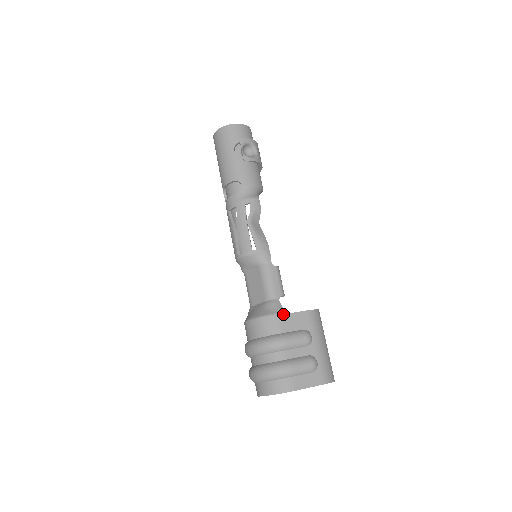
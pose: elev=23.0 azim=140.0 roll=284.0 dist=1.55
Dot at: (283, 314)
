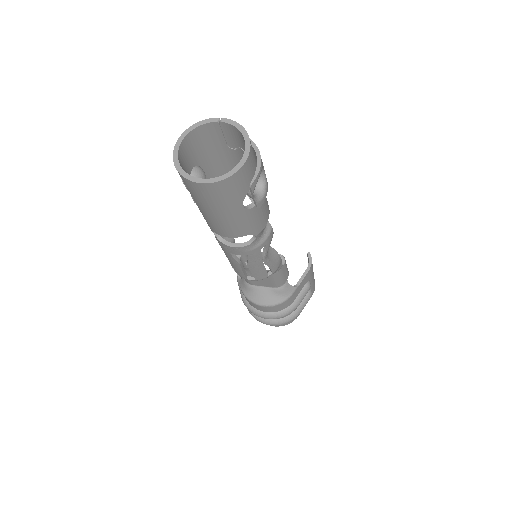
Dot at: (294, 292)
